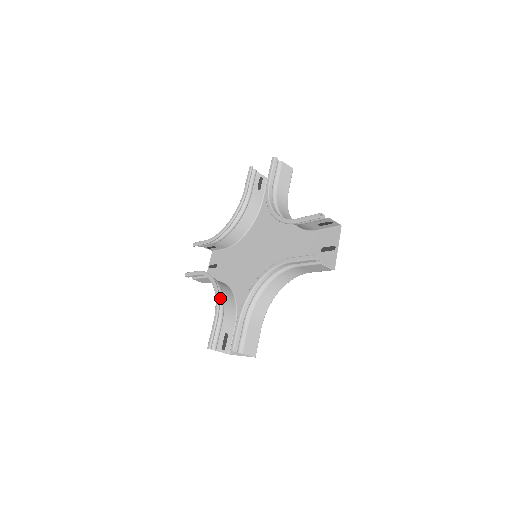
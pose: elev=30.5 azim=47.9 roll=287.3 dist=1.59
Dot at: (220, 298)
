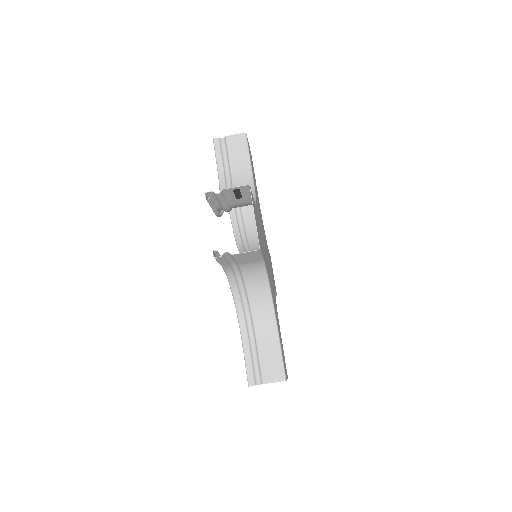
Dot at: (236, 280)
